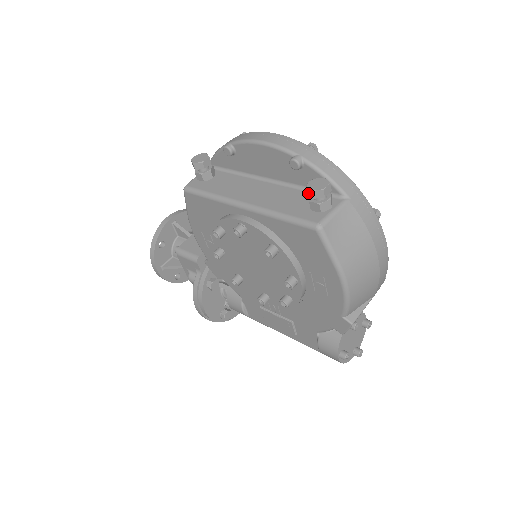
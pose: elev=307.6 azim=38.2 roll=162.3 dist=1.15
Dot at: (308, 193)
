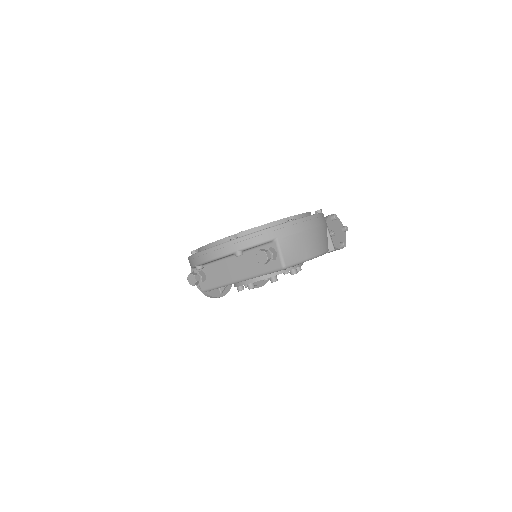
Dot at: (262, 263)
